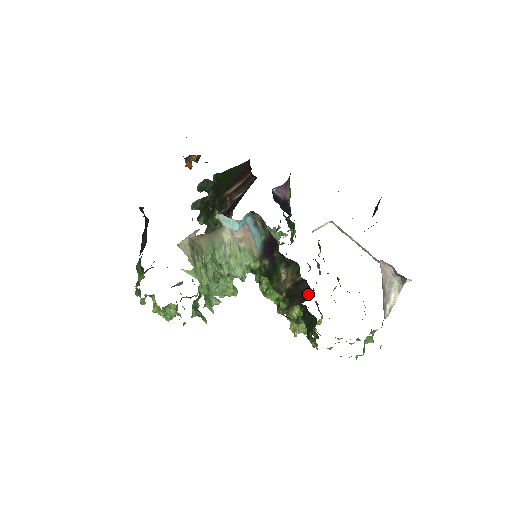
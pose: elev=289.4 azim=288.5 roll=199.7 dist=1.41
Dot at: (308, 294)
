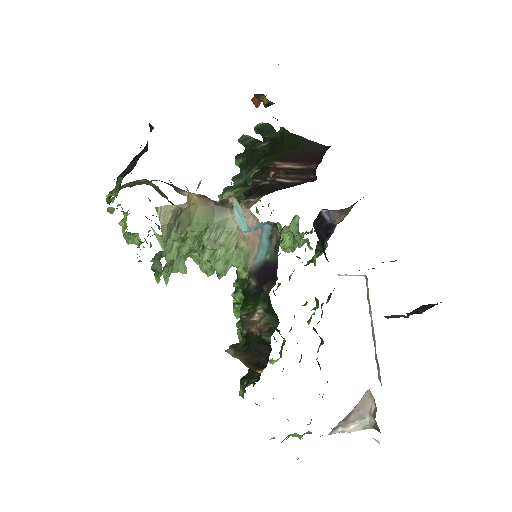
Dot at: (262, 364)
